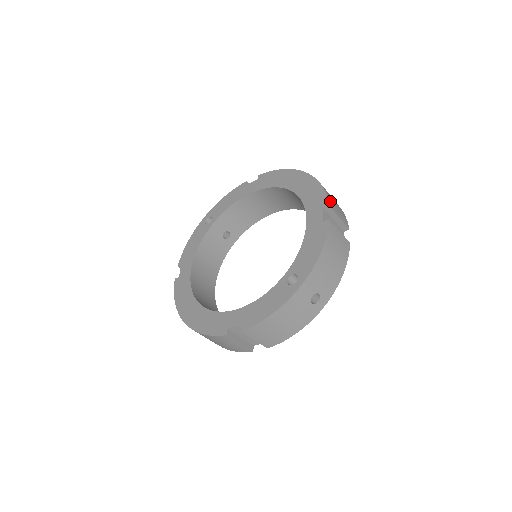
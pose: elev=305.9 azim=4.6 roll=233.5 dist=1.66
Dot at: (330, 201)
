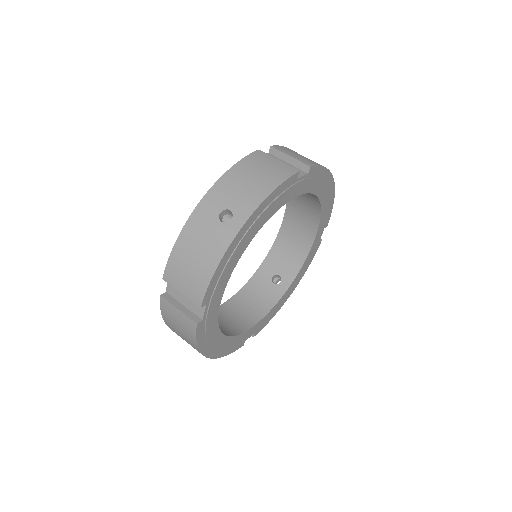
Dot at: (281, 148)
